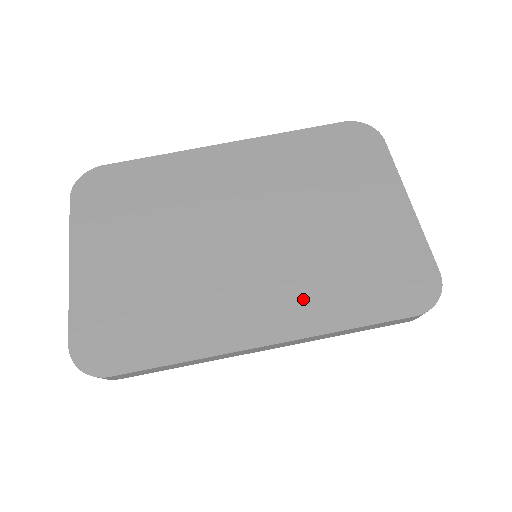
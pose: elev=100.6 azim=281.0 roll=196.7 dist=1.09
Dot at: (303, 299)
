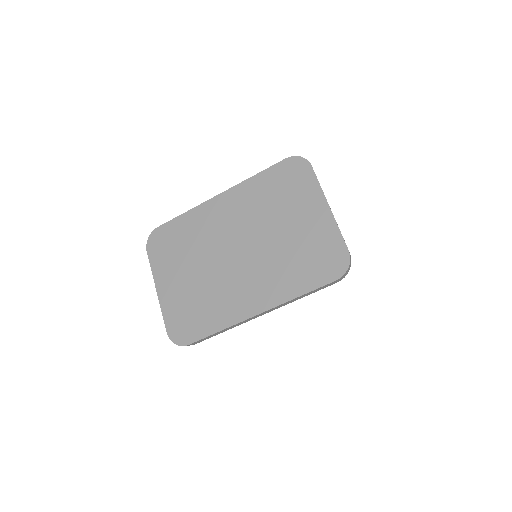
Dot at: (275, 284)
